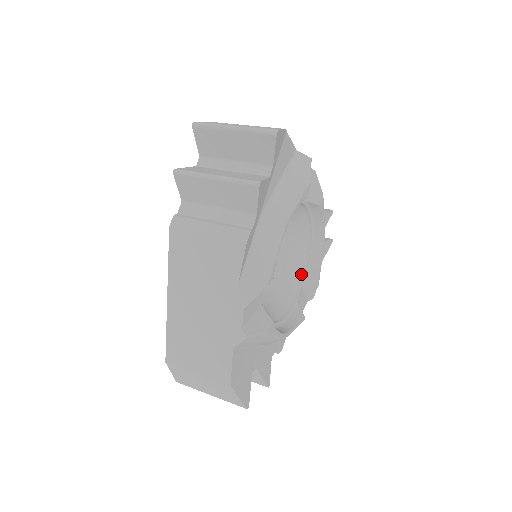
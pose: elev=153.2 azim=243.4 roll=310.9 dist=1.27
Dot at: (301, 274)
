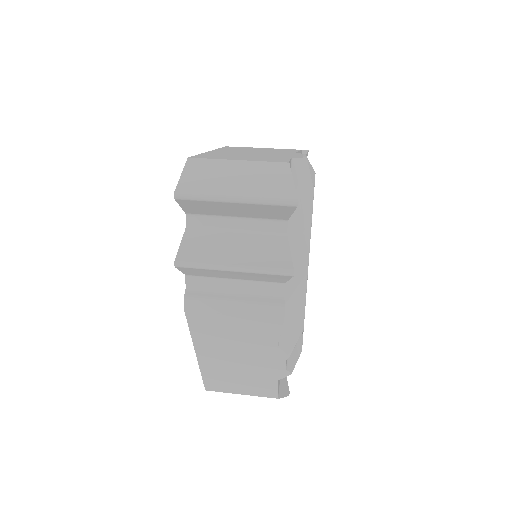
Dot at: occluded
